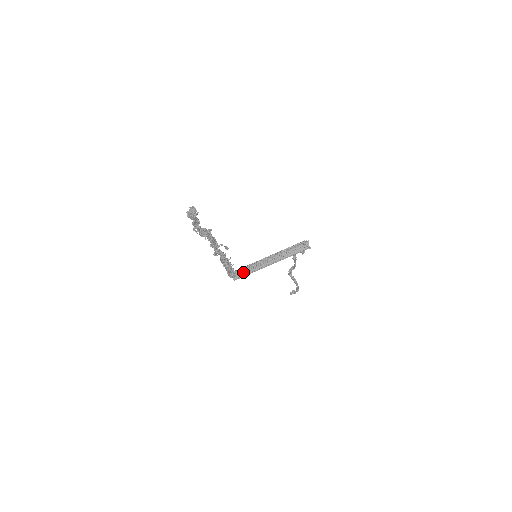
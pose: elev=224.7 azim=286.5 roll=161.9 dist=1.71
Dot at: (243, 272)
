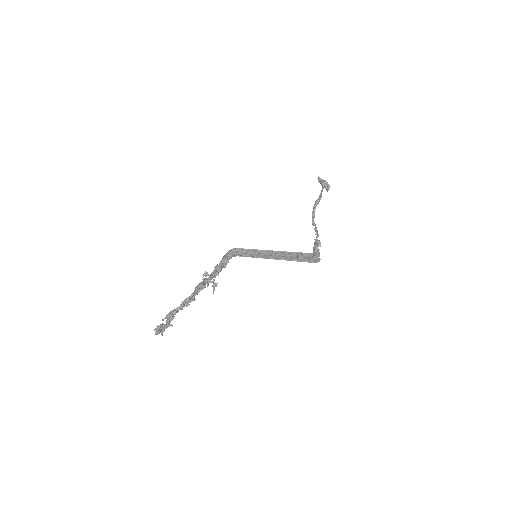
Dot at: (244, 254)
